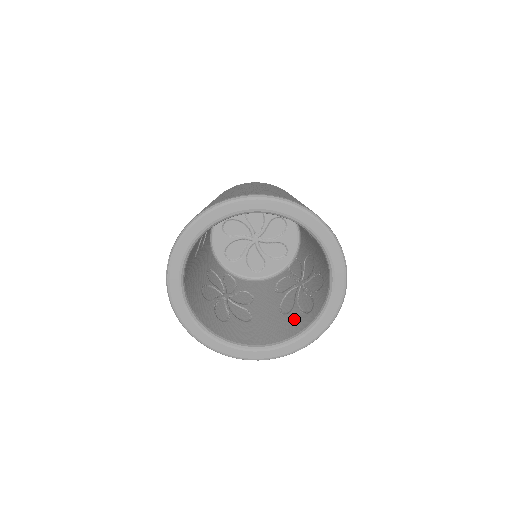
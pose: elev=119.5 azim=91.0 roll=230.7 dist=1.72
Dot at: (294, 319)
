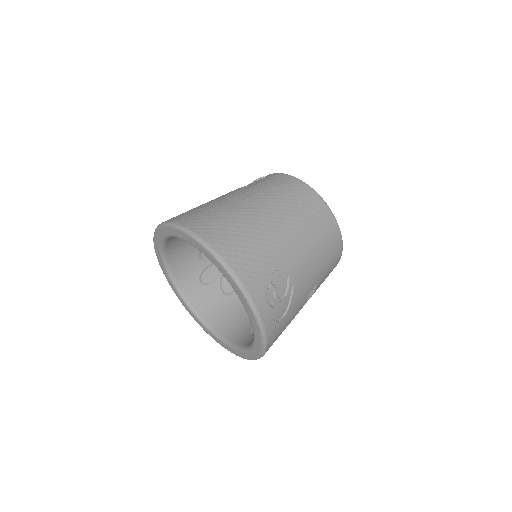
Dot at: (245, 326)
